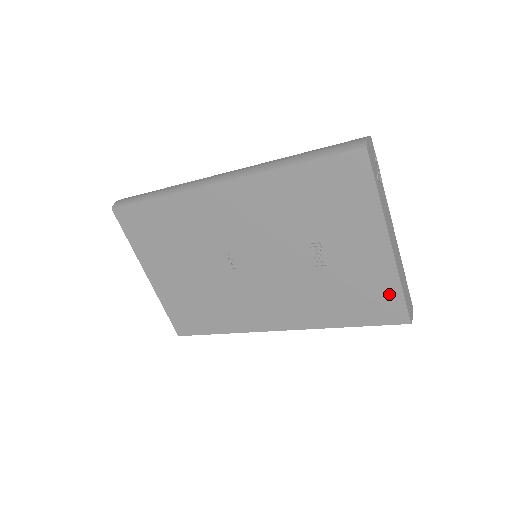
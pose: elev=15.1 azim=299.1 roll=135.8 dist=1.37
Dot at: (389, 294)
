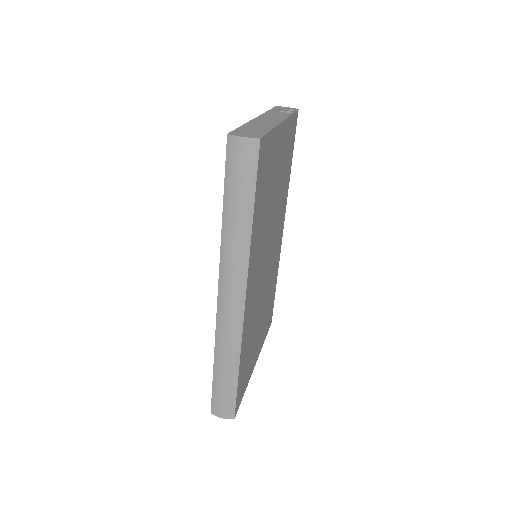
Dot at: occluded
